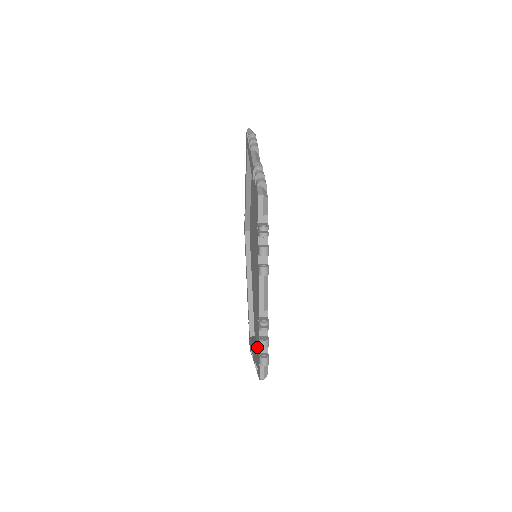
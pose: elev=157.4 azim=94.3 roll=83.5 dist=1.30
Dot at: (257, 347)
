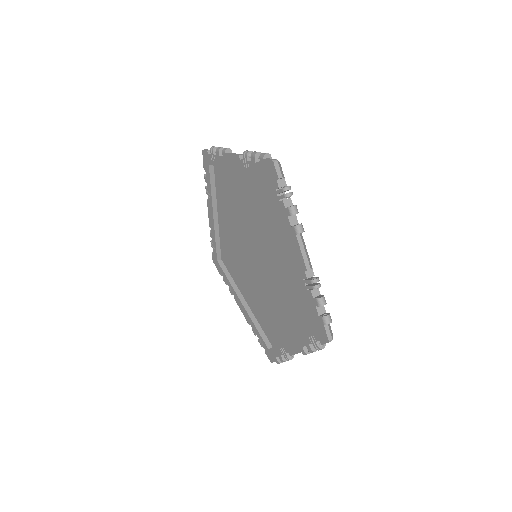
Dot at: occluded
